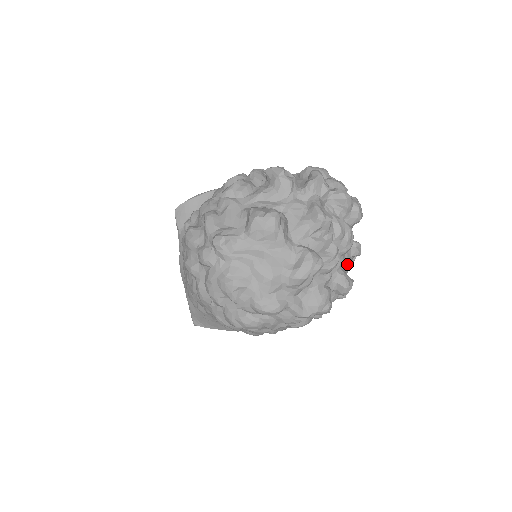
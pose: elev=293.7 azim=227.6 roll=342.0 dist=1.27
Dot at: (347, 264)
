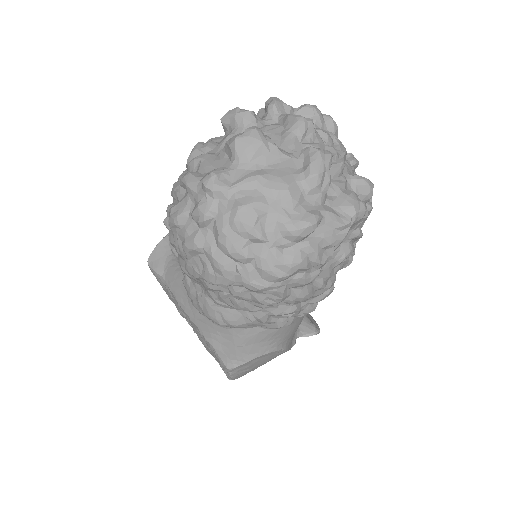
Dot at: occluded
